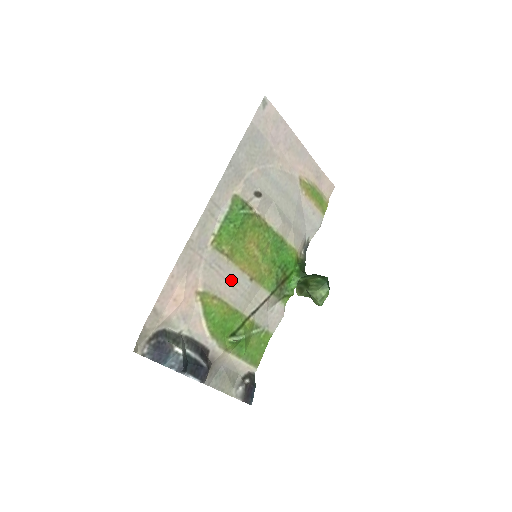
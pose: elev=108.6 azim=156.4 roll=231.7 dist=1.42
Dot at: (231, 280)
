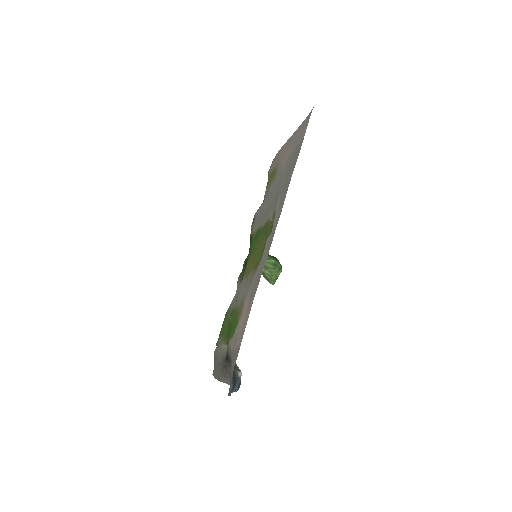
Dot at: (247, 286)
